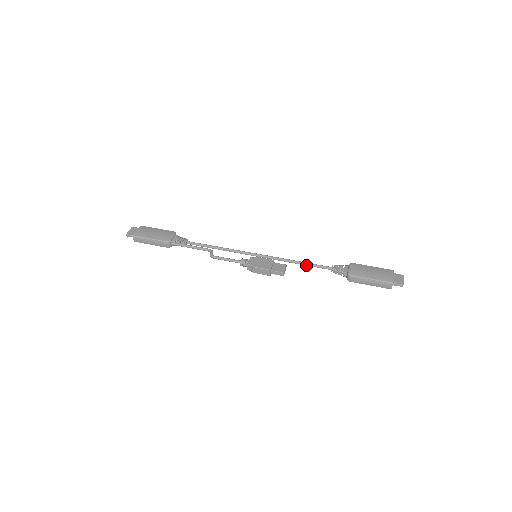
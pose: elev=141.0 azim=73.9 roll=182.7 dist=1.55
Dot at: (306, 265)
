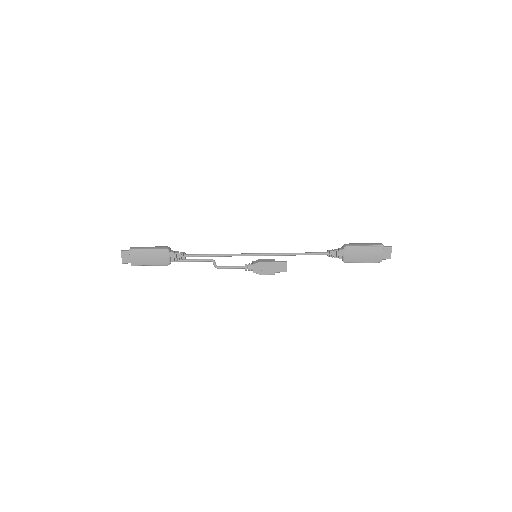
Dot at: occluded
